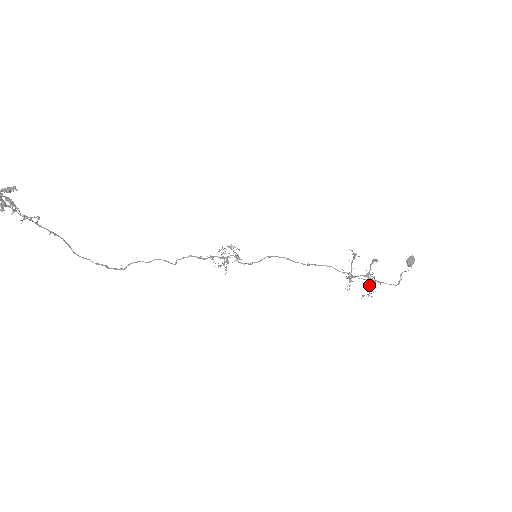
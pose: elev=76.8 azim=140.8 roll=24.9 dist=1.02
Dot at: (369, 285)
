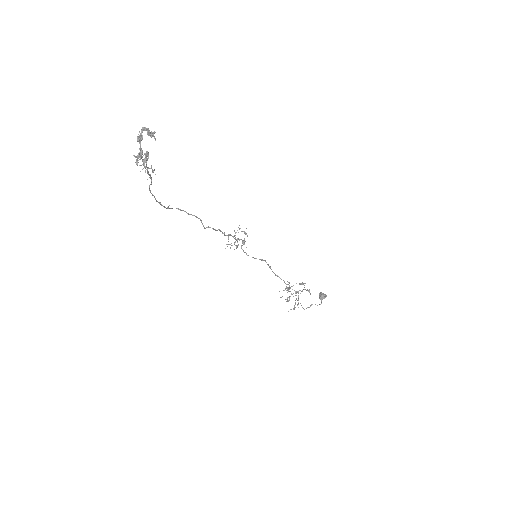
Dot at: occluded
